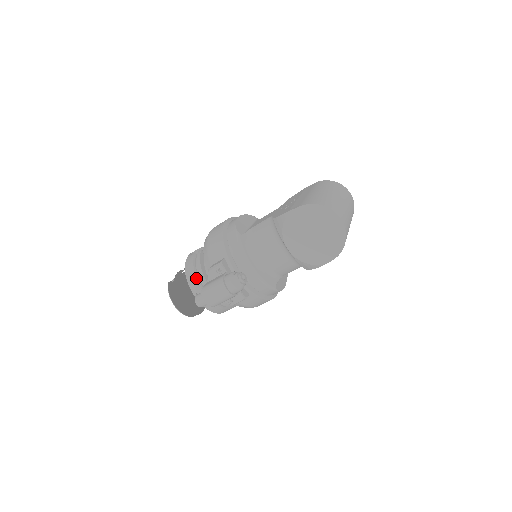
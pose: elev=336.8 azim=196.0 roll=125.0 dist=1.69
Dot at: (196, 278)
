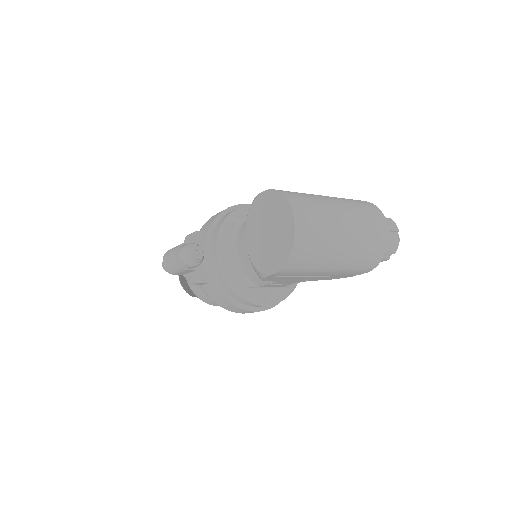
Dot at: occluded
